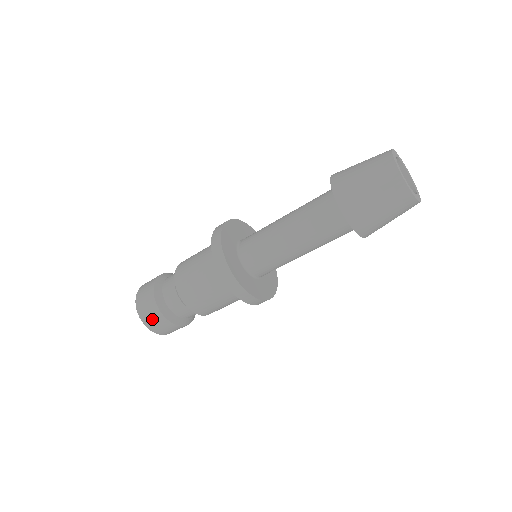
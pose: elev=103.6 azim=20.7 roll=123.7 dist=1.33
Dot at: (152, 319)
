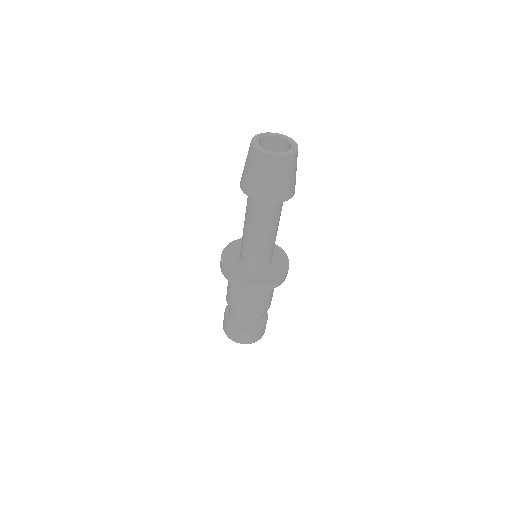
Dot at: (246, 338)
